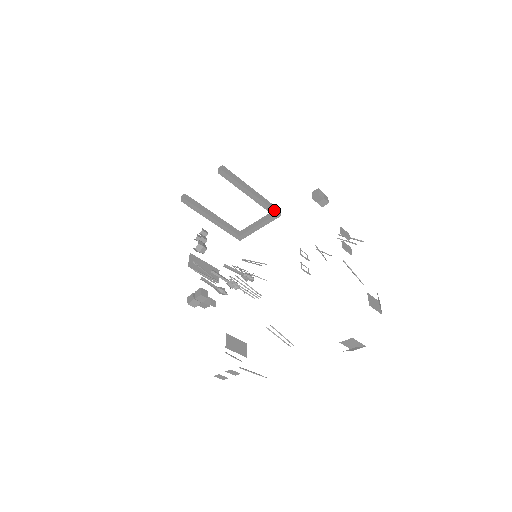
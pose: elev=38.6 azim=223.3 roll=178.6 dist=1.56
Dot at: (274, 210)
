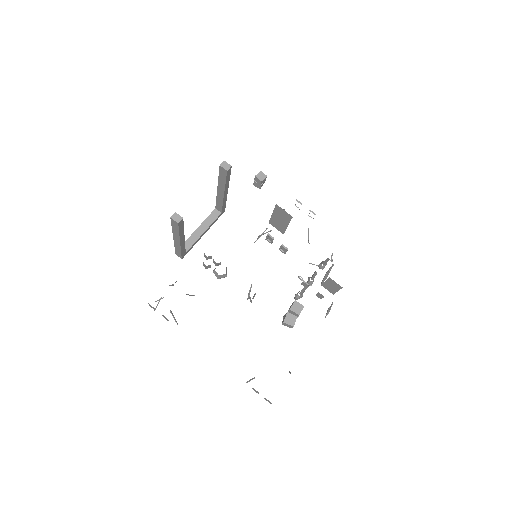
Dot at: (225, 206)
